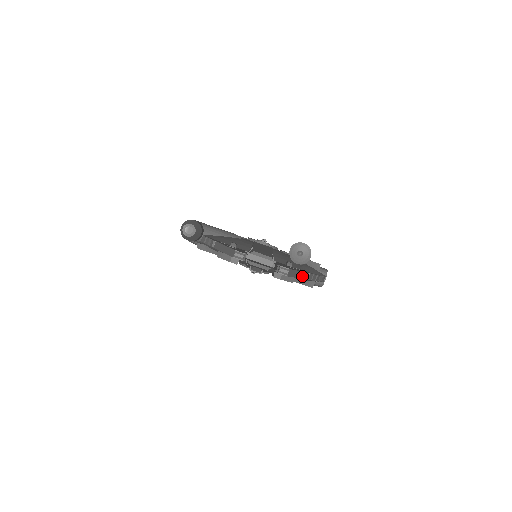
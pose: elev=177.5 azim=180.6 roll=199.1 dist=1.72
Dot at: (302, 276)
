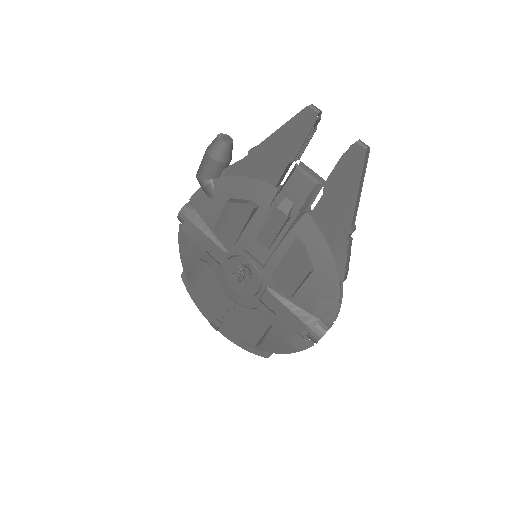
Dot at: (354, 214)
